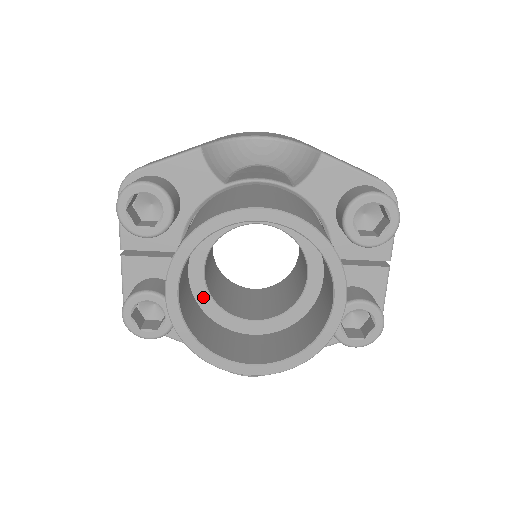
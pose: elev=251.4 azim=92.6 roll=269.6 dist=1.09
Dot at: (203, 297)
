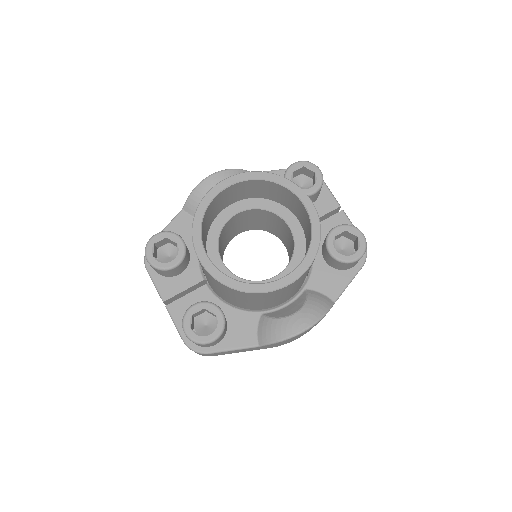
Dot at: occluded
